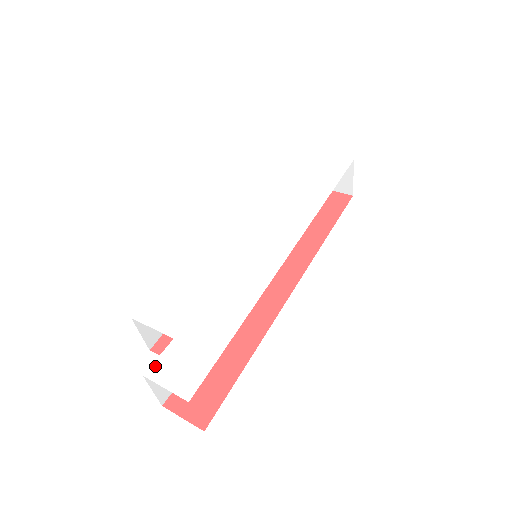
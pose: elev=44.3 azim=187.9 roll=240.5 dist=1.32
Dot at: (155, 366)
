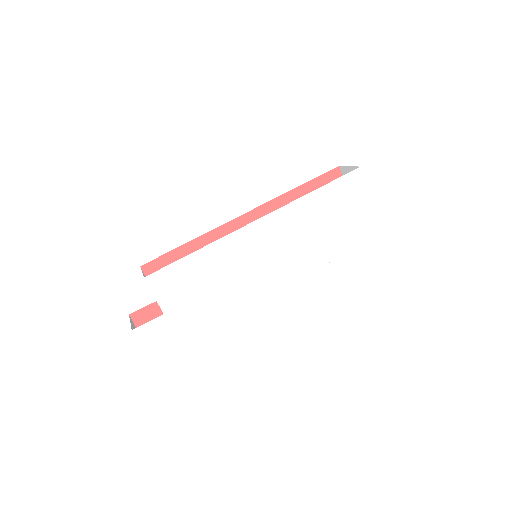
Dot at: (142, 328)
